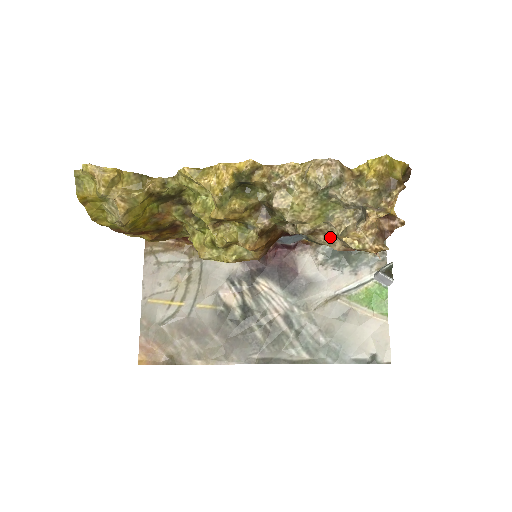
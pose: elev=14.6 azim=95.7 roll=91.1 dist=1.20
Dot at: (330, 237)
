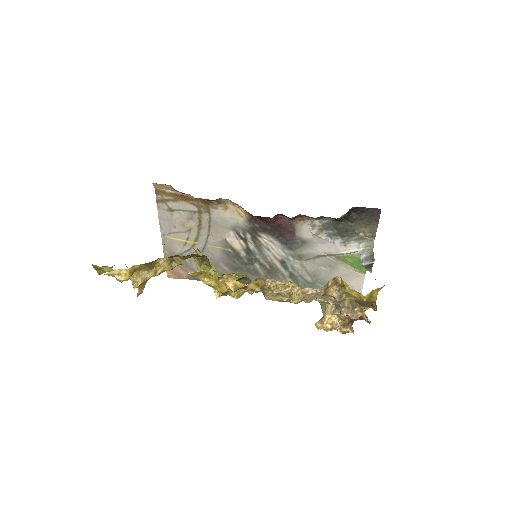
Dot at: occluded
